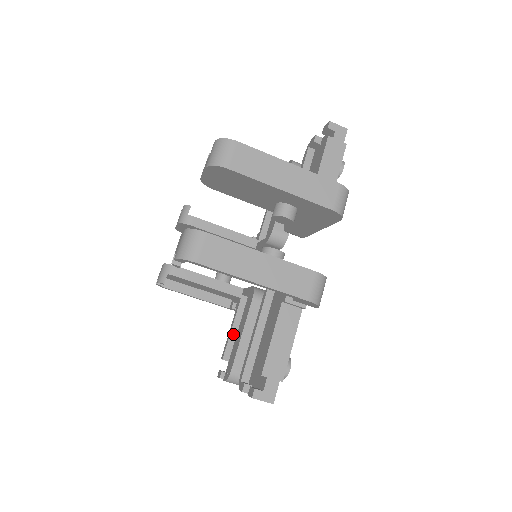
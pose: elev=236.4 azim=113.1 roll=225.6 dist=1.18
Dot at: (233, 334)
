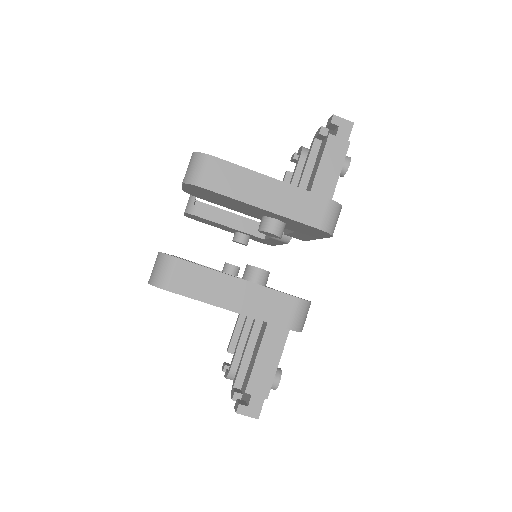
Dot at: (239, 327)
